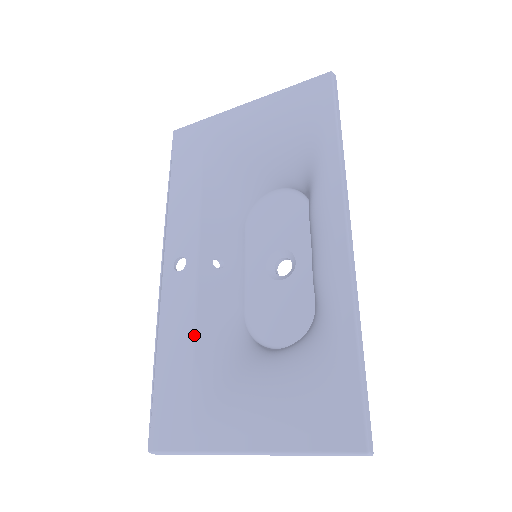
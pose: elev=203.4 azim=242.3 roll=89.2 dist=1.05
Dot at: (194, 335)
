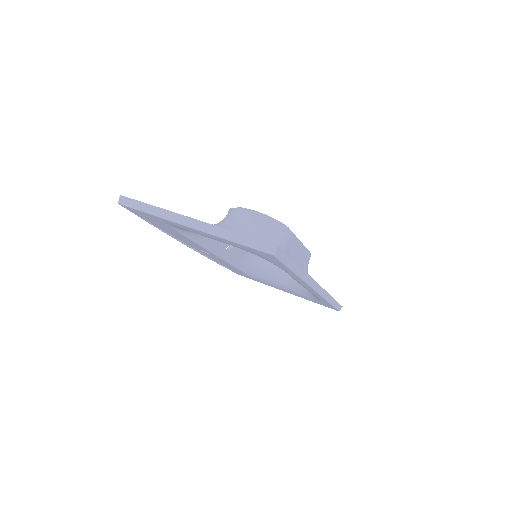
Dot at: occluded
